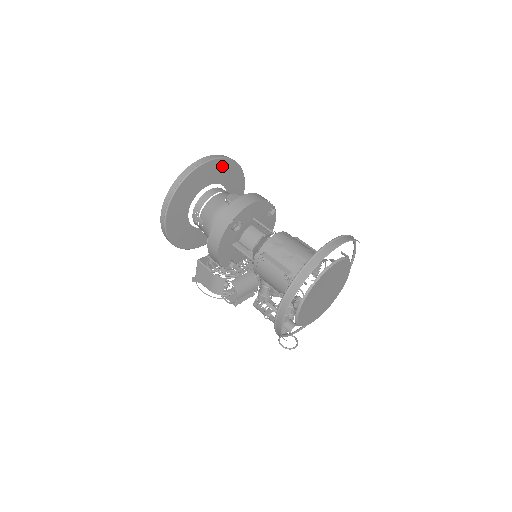
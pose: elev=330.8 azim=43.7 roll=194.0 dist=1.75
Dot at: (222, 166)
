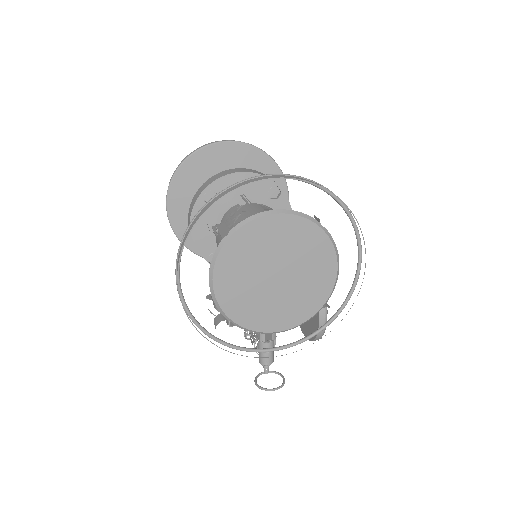
Dot at: (242, 153)
